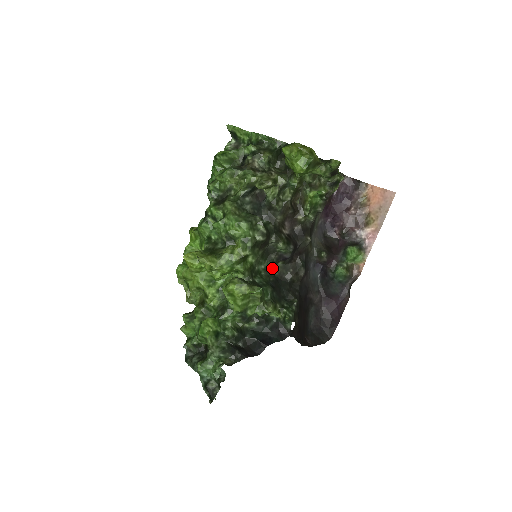
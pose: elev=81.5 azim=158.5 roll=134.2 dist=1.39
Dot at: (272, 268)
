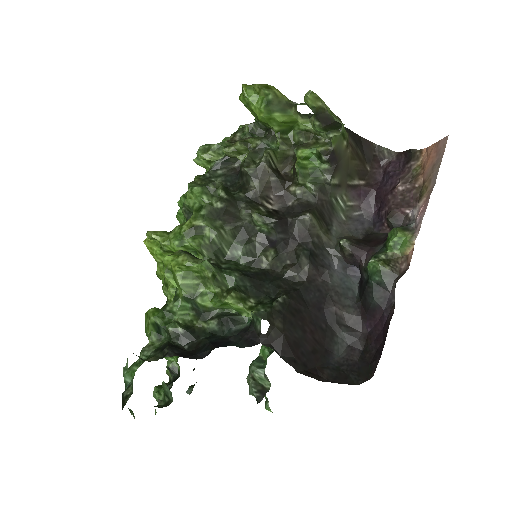
Dot at: (257, 257)
